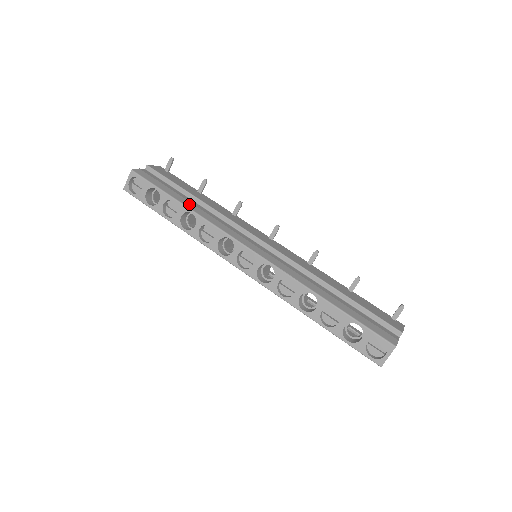
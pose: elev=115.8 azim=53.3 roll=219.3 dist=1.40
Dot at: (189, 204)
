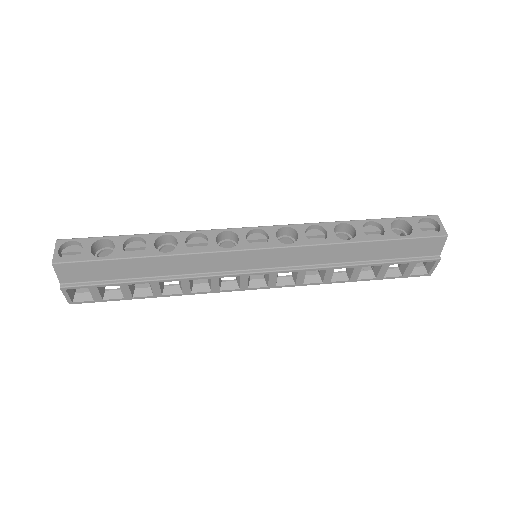
Dot at: occluded
